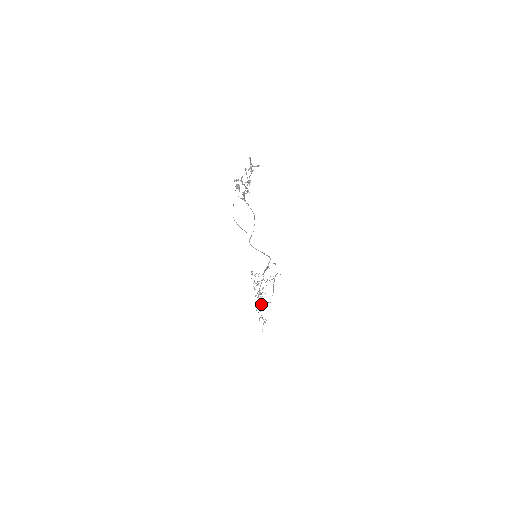
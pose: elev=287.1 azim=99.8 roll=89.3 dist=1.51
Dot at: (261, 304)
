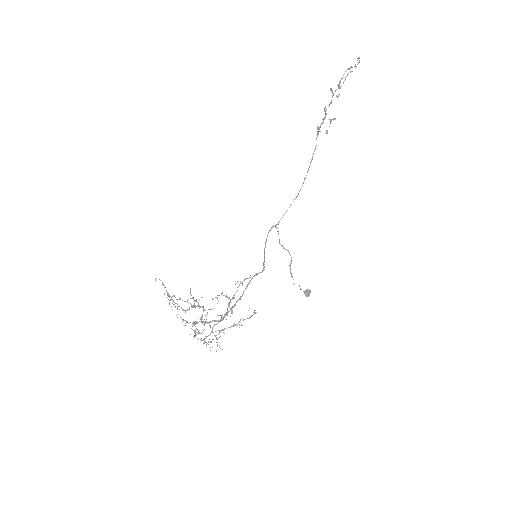
Dot at: occluded
